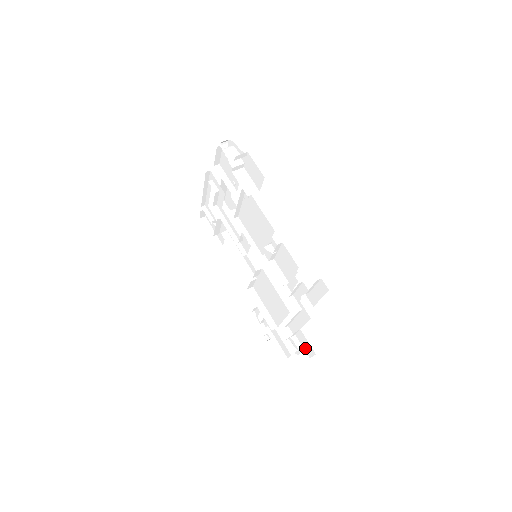
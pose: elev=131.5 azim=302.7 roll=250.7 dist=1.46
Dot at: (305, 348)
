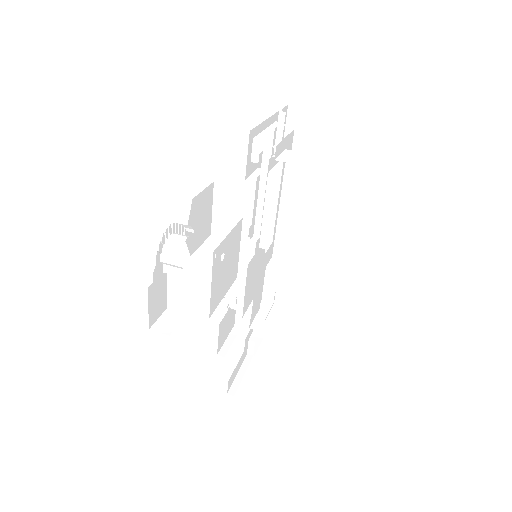
Dot at: occluded
